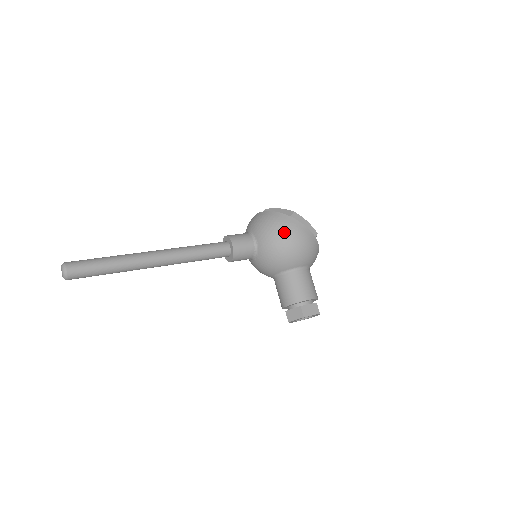
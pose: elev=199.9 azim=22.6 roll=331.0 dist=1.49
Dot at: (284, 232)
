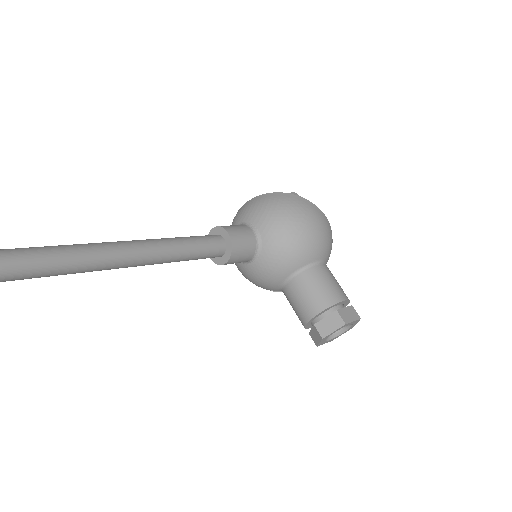
Dot at: (295, 211)
